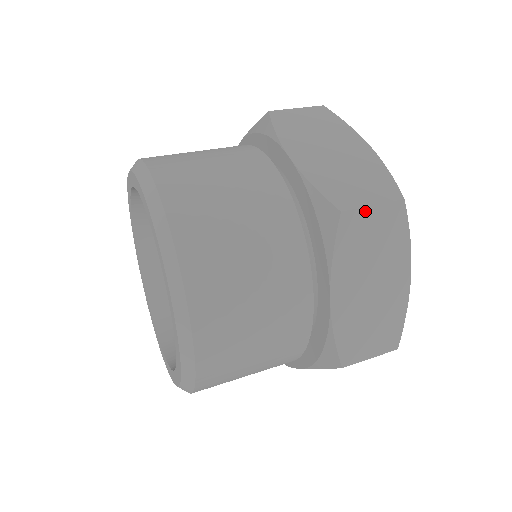
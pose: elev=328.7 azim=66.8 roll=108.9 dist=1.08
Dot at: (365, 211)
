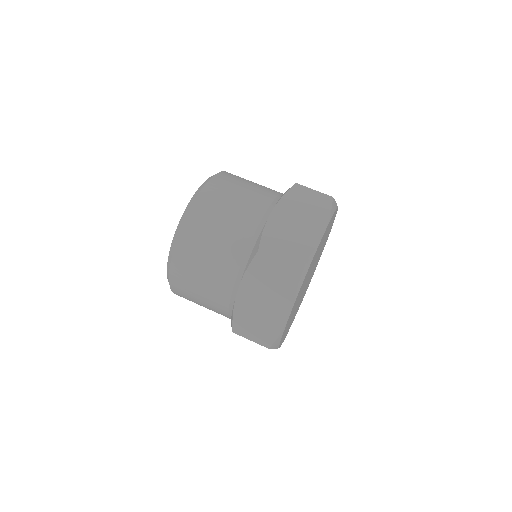
Dot at: (272, 259)
